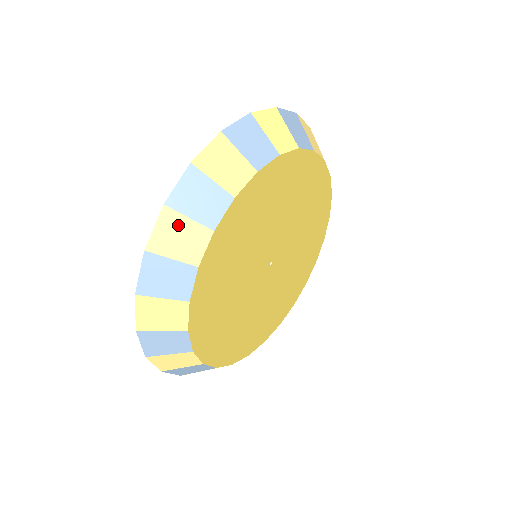
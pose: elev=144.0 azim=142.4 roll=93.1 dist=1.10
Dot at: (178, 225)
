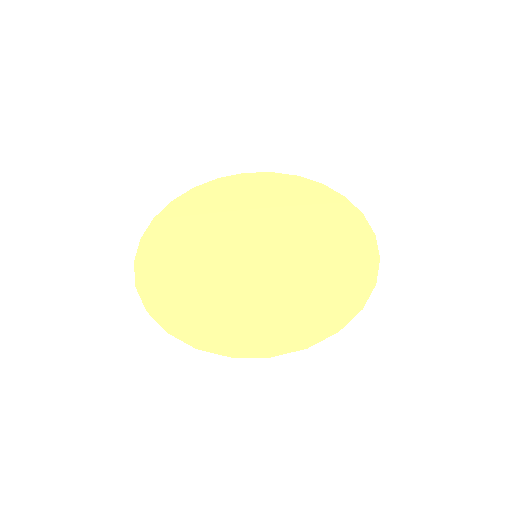
Dot at: occluded
